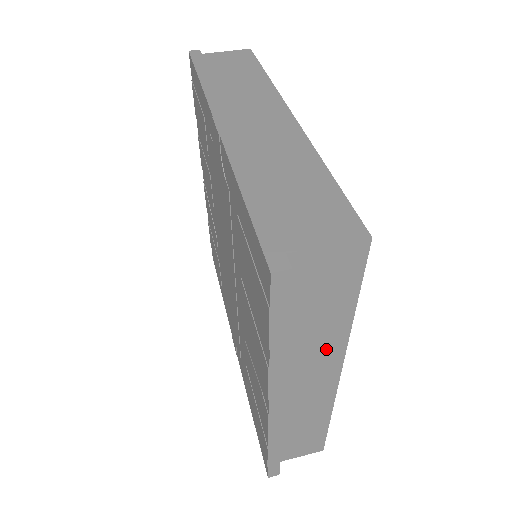
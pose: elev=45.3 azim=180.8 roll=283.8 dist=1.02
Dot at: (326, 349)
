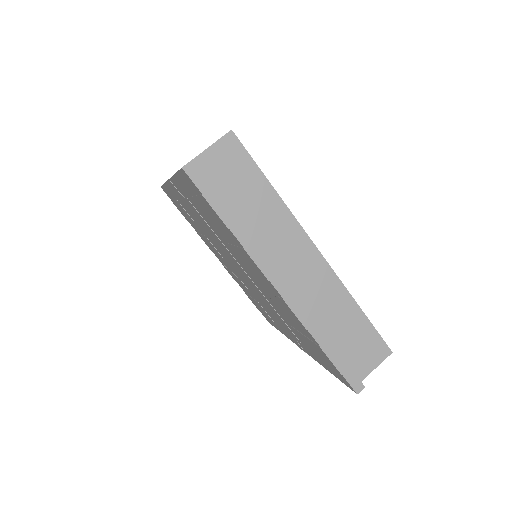
Dot at: (282, 227)
